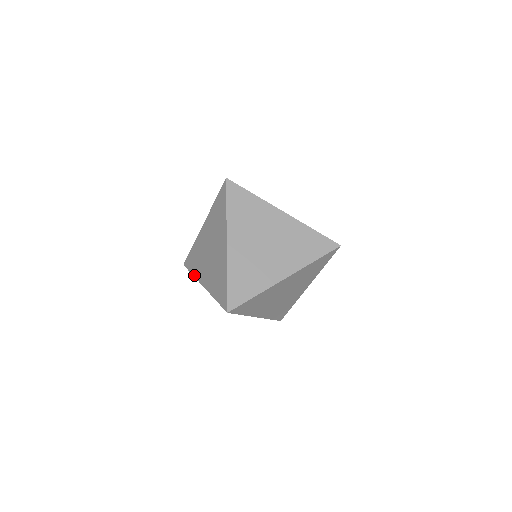
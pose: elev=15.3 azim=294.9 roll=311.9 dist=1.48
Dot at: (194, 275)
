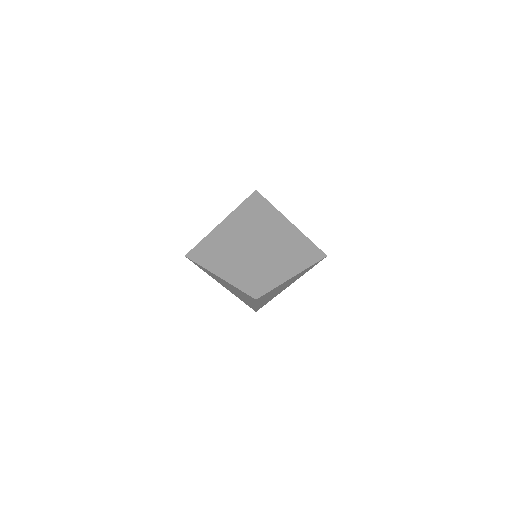
Dot at: (204, 266)
